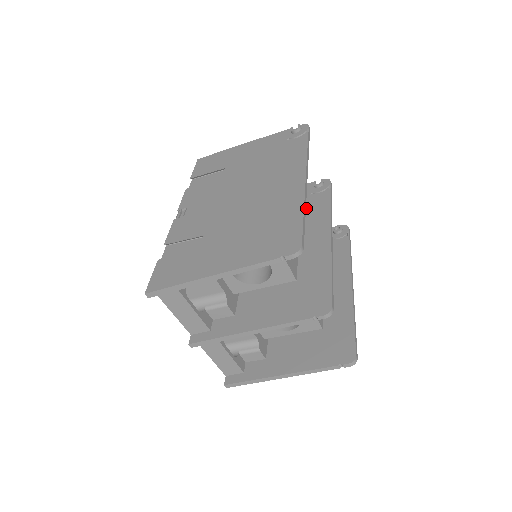
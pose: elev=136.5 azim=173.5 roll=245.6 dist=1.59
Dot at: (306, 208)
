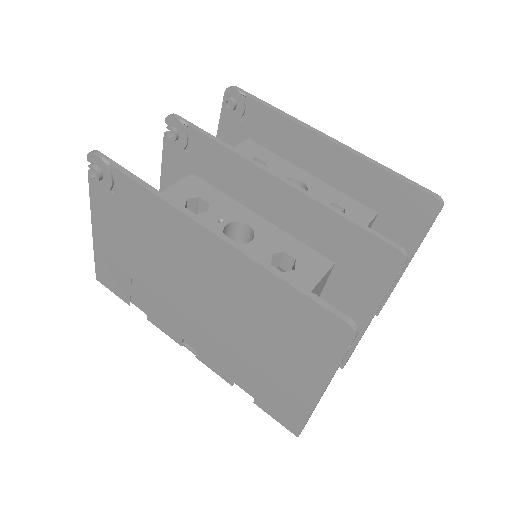
Dot at: (210, 173)
